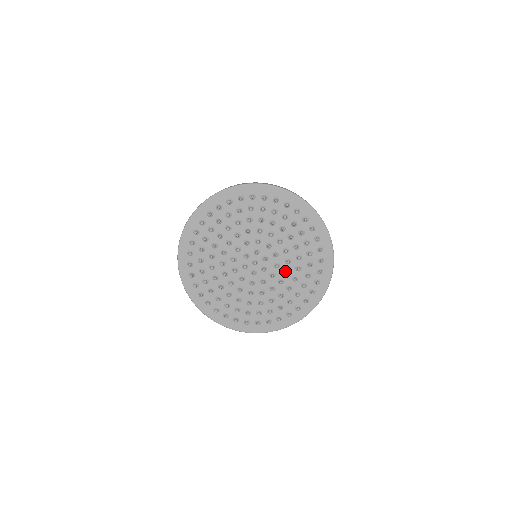
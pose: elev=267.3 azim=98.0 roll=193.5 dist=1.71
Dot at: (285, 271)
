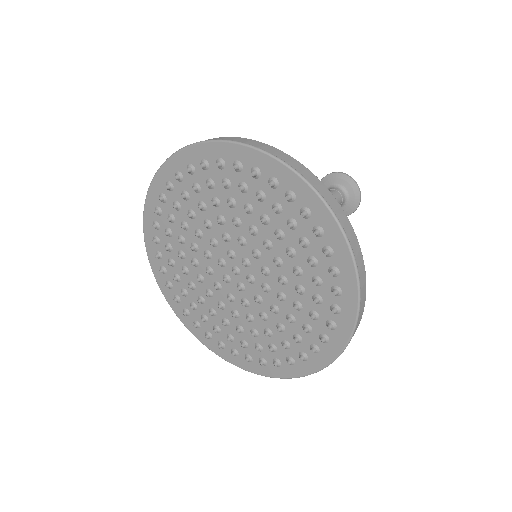
Dot at: (262, 315)
